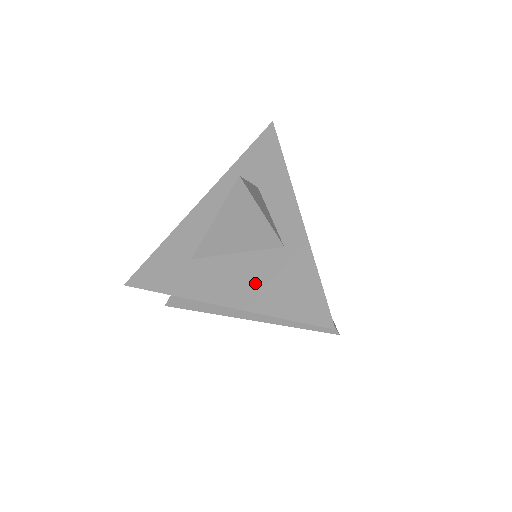
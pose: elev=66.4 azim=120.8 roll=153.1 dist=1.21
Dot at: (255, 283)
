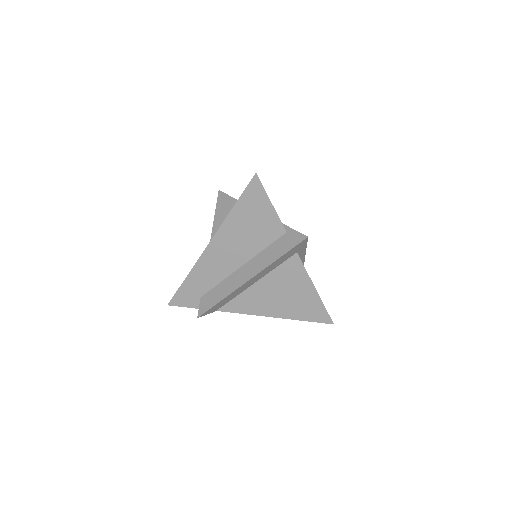
Dot at: occluded
